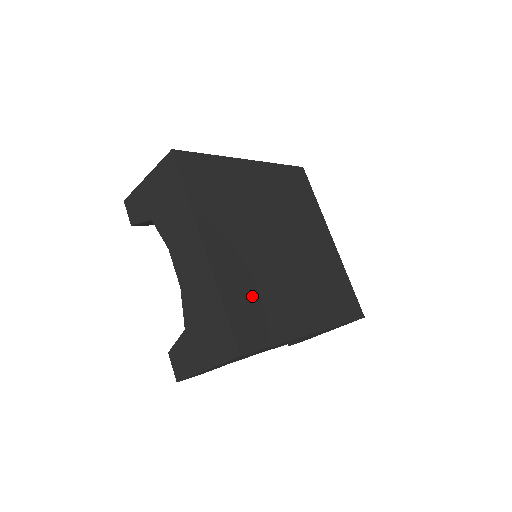
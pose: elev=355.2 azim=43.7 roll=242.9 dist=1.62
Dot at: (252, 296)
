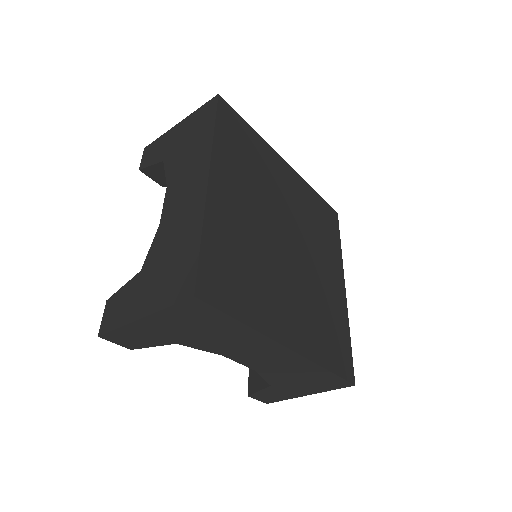
Dot at: (324, 329)
